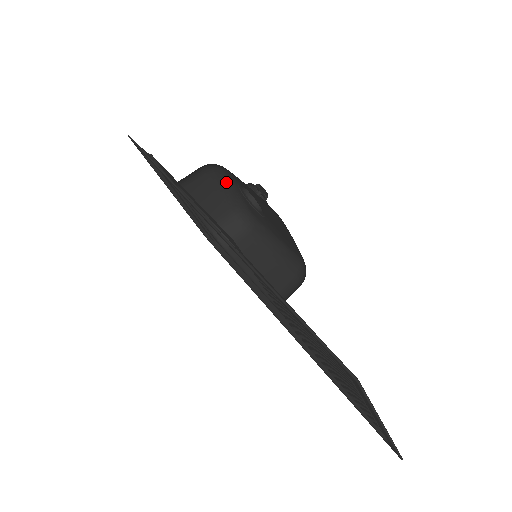
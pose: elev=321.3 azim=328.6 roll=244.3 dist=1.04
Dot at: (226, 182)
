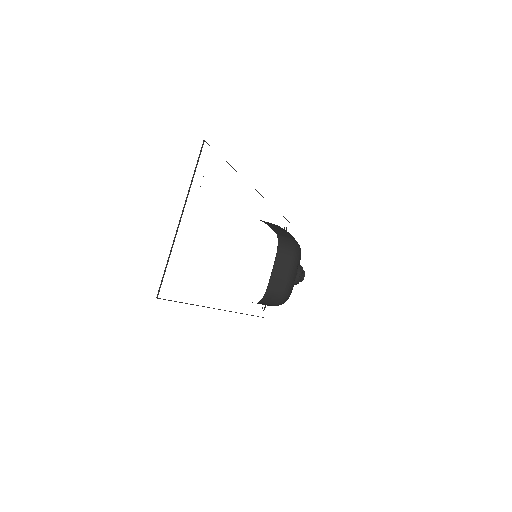
Dot at: occluded
